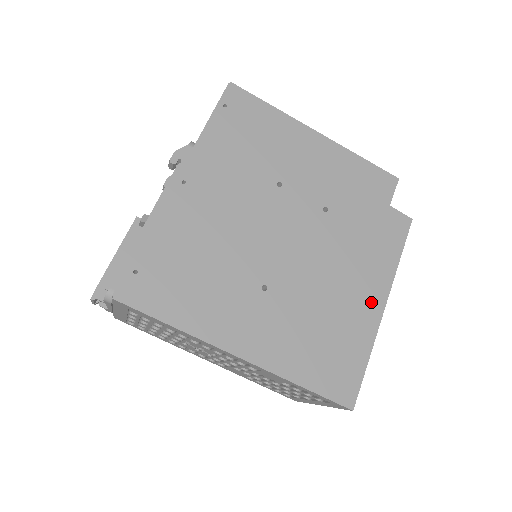
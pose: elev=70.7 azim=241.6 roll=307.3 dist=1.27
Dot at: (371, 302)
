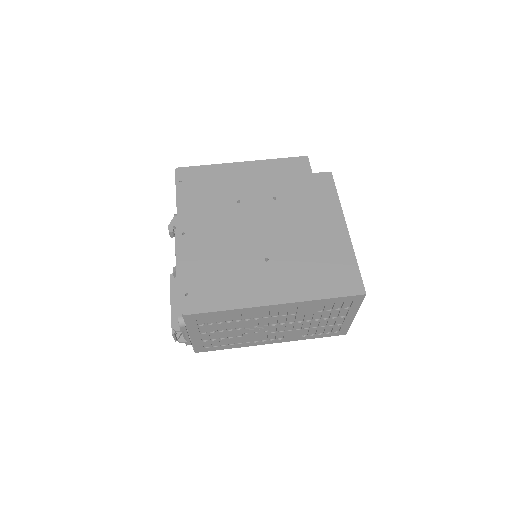
Dot at: (336, 230)
